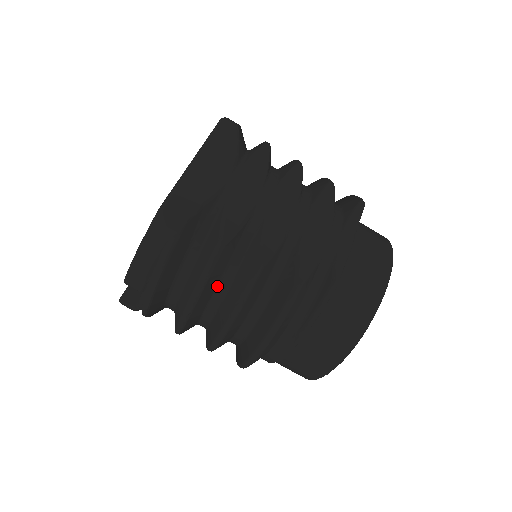
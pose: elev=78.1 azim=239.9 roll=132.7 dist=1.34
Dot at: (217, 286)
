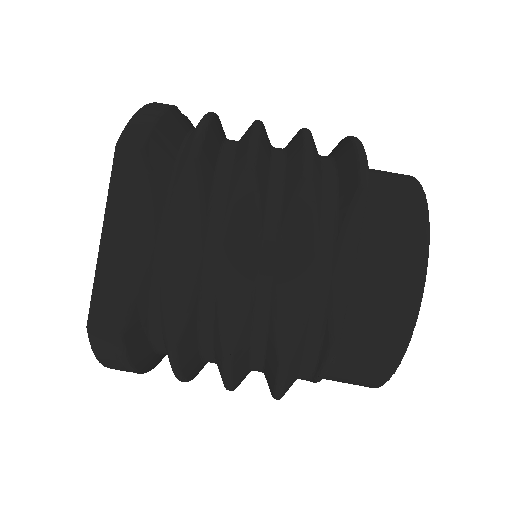
Dot at: (201, 357)
